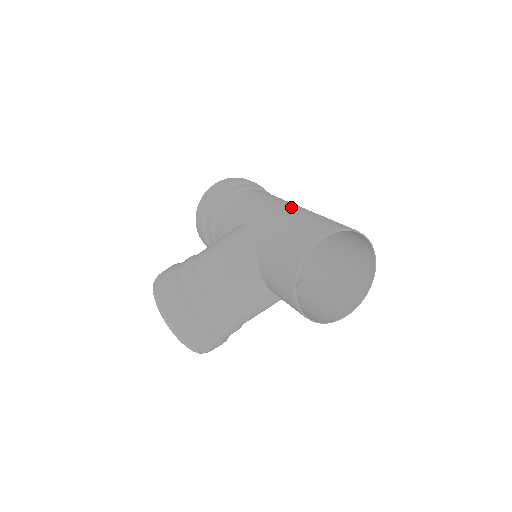
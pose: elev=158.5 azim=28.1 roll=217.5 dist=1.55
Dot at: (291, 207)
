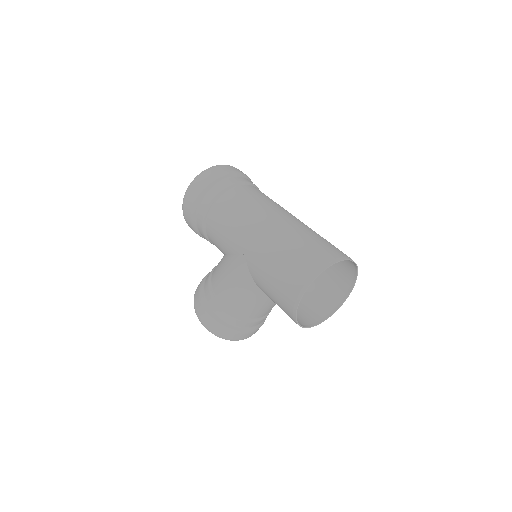
Dot at: (264, 237)
